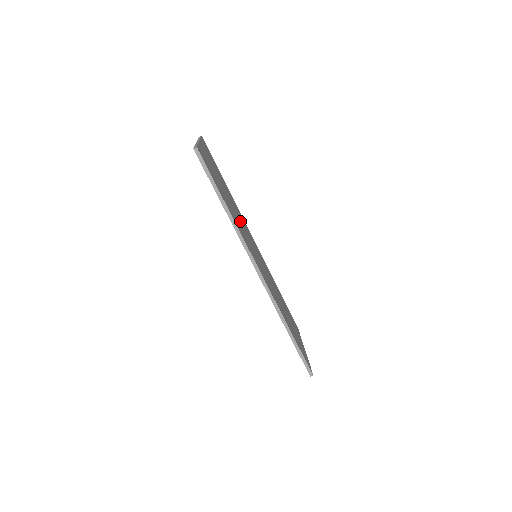
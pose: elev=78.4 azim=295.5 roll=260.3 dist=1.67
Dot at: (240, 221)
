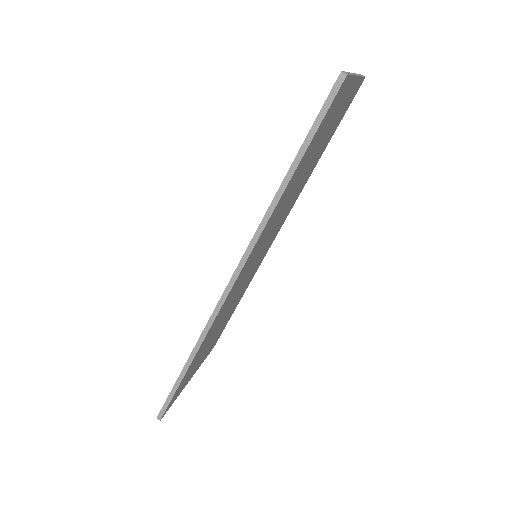
Dot at: (286, 207)
